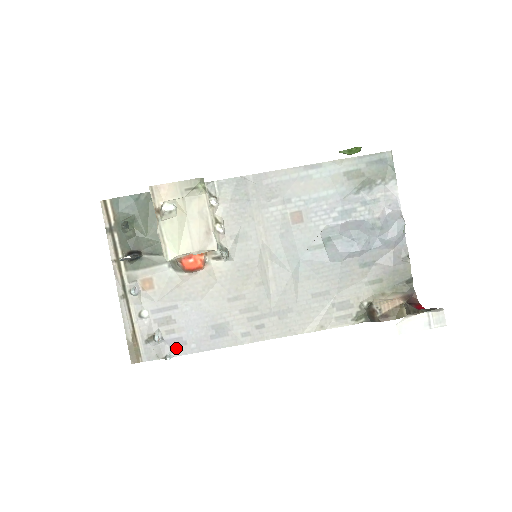
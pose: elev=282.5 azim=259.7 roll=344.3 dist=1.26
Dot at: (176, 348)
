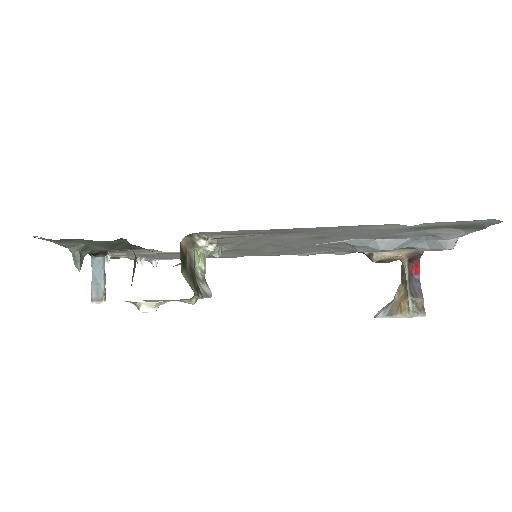
Dot at: occluded
